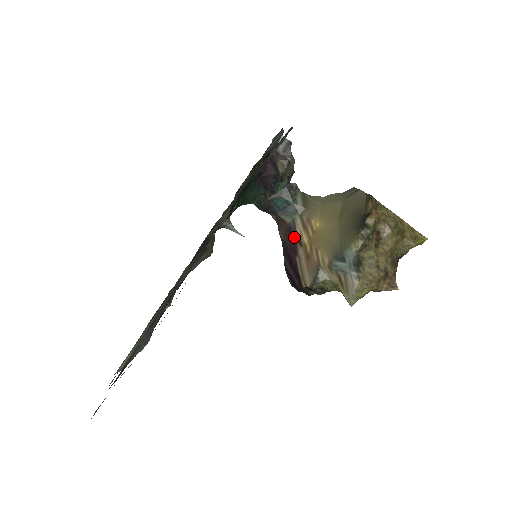
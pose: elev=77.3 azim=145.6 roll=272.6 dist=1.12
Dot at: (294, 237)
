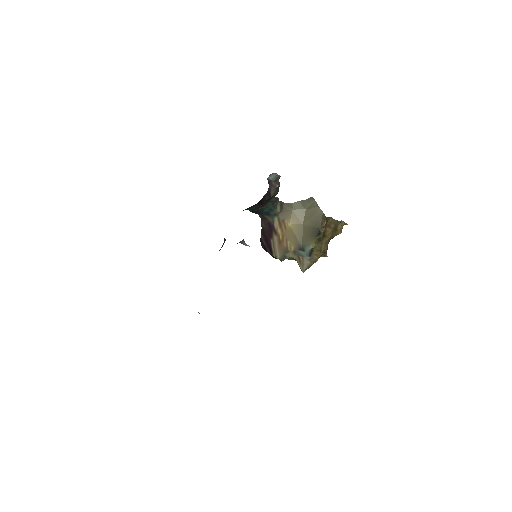
Dot at: (272, 228)
